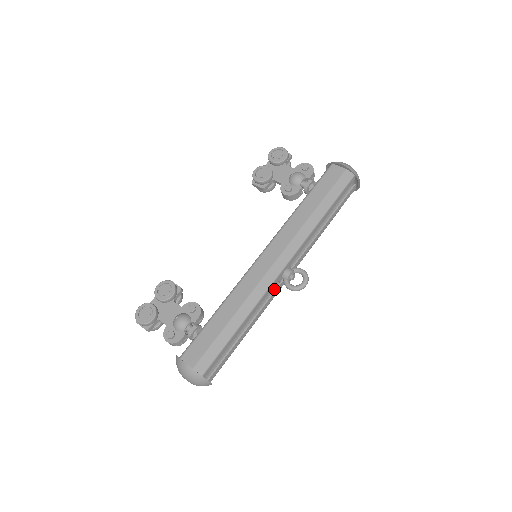
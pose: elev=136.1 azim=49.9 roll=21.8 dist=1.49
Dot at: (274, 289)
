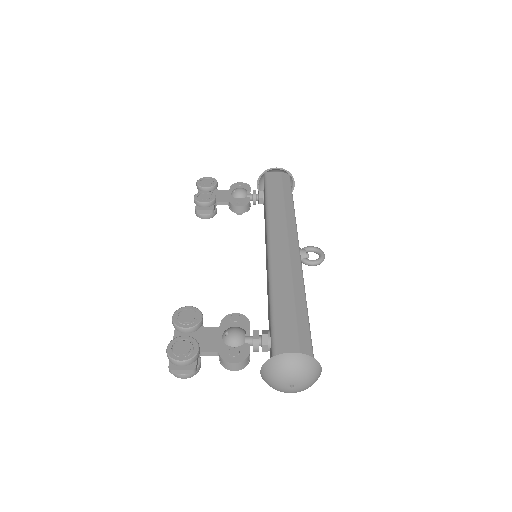
Dot at: occluded
